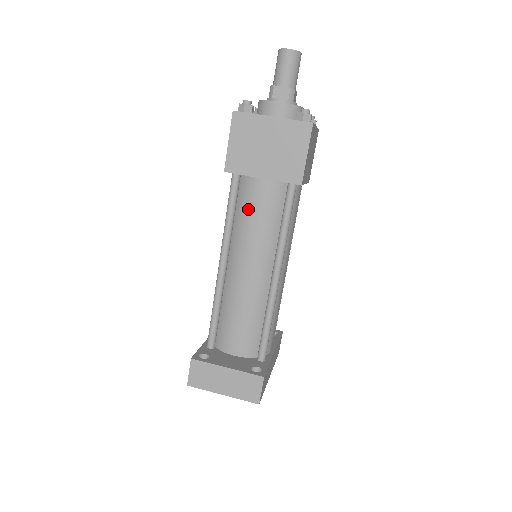
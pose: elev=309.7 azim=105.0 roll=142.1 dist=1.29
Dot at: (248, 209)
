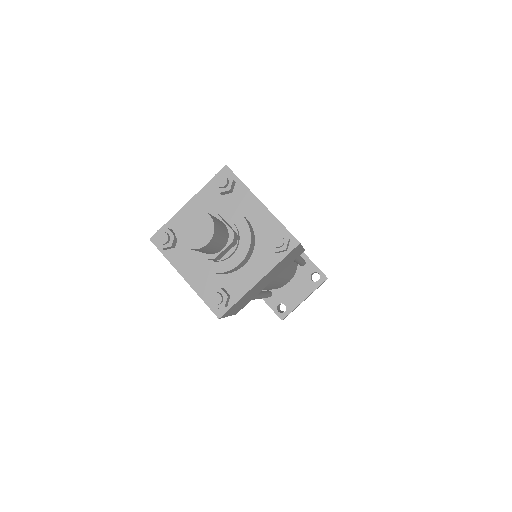
Dot at: occluded
